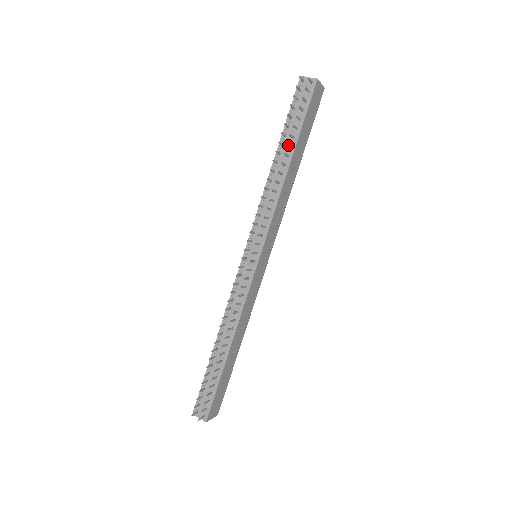
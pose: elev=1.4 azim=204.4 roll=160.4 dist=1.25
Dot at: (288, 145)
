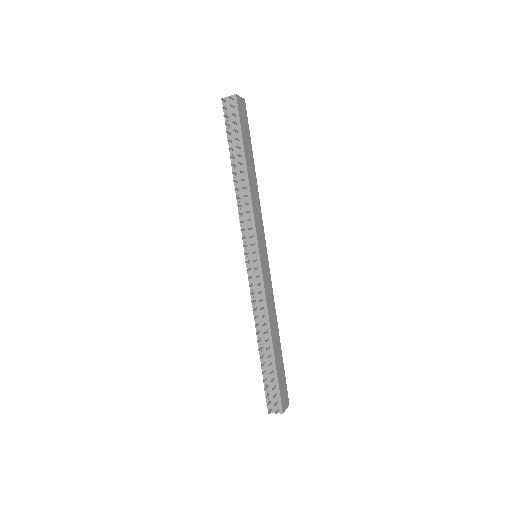
Dot at: (238, 155)
